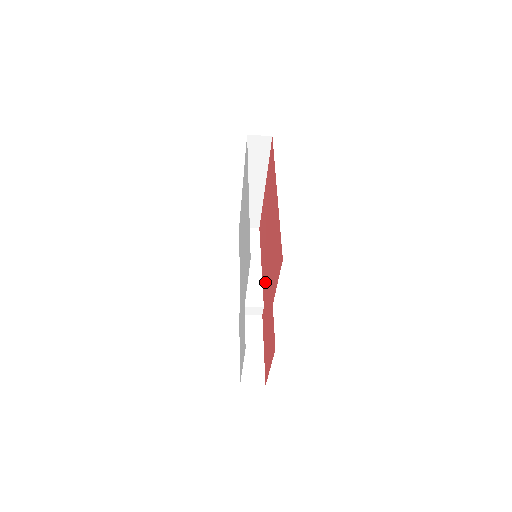
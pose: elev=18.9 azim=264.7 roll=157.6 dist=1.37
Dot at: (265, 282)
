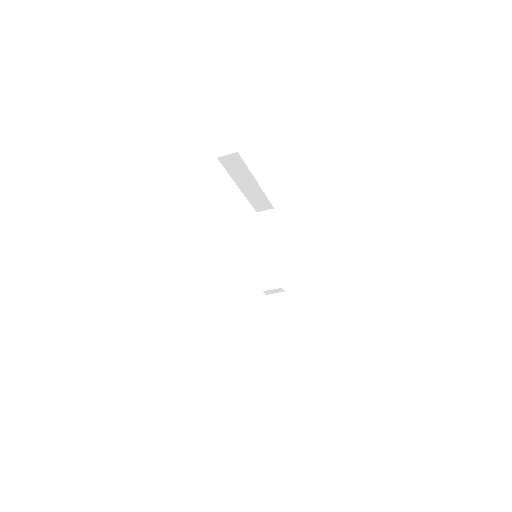
Dot at: occluded
